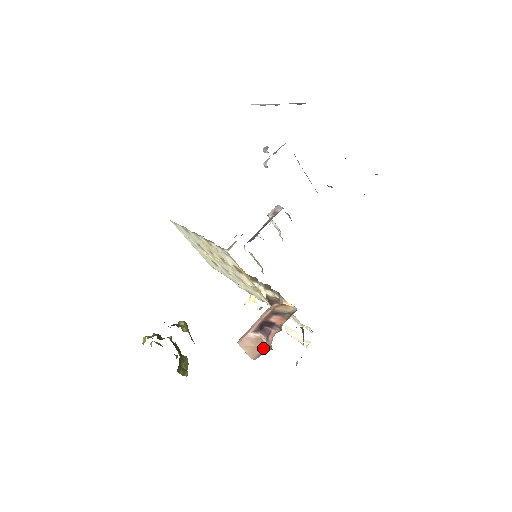
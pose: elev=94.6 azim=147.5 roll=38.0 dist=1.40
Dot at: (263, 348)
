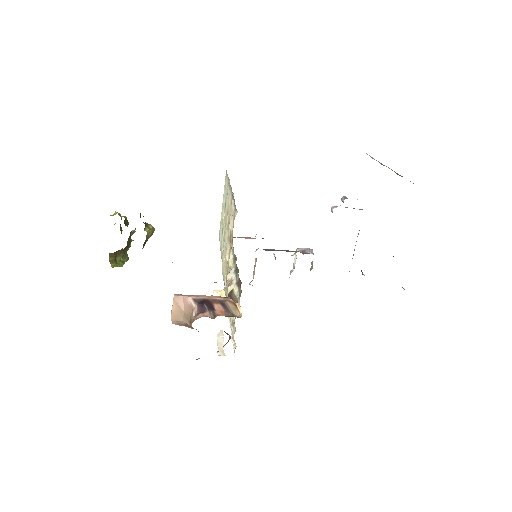
Dot at: (187, 319)
